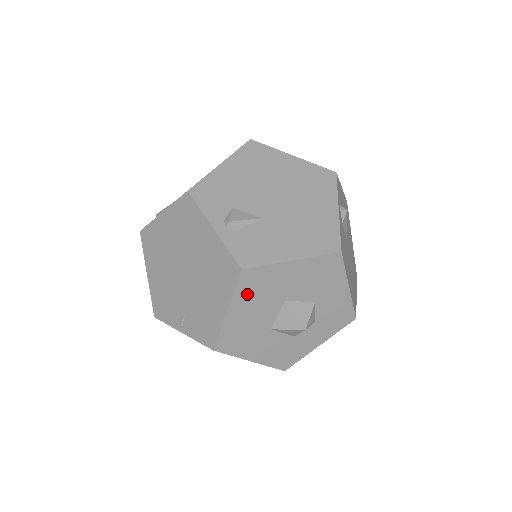
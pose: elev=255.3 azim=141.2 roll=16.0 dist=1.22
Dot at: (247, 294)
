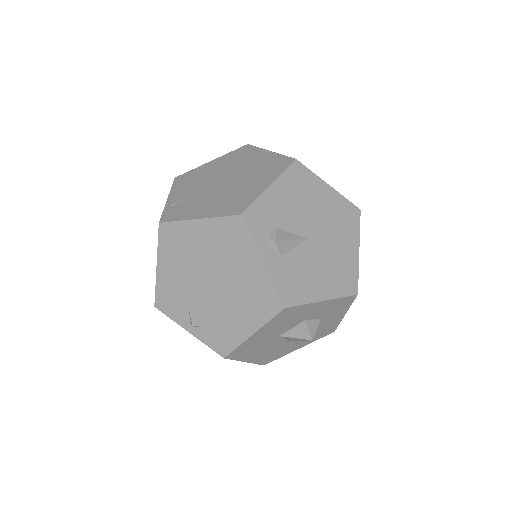
Dot at: (246, 354)
